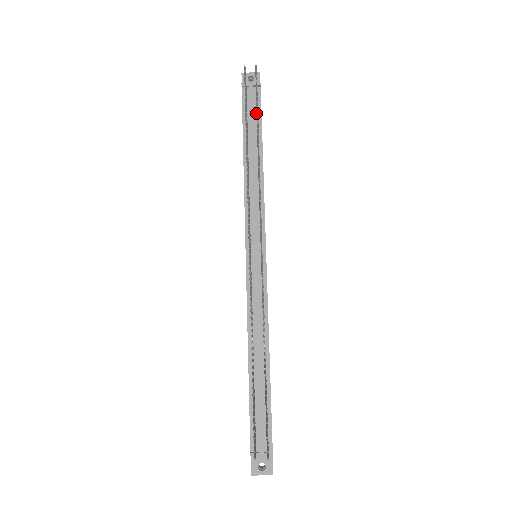
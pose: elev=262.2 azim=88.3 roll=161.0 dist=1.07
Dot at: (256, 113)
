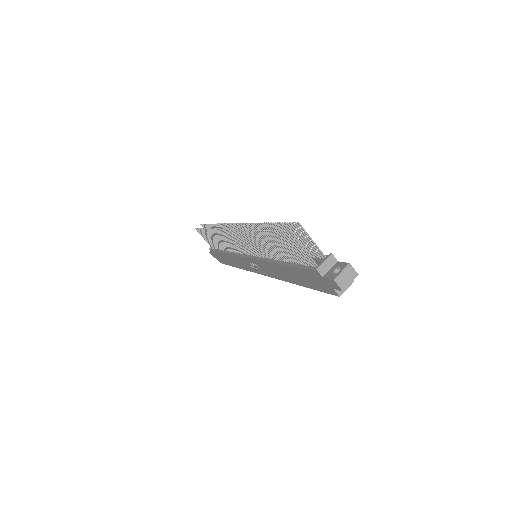
Dot at: occluded
